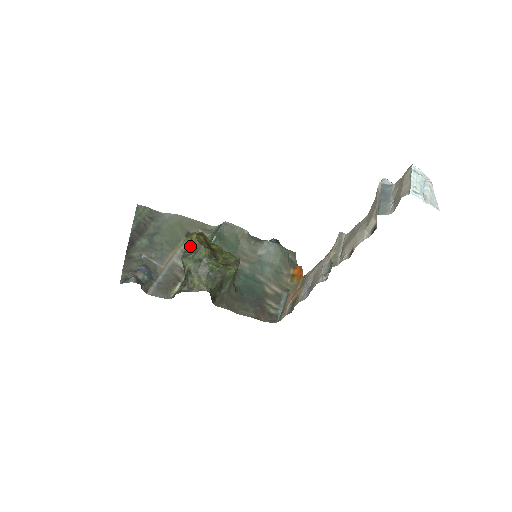
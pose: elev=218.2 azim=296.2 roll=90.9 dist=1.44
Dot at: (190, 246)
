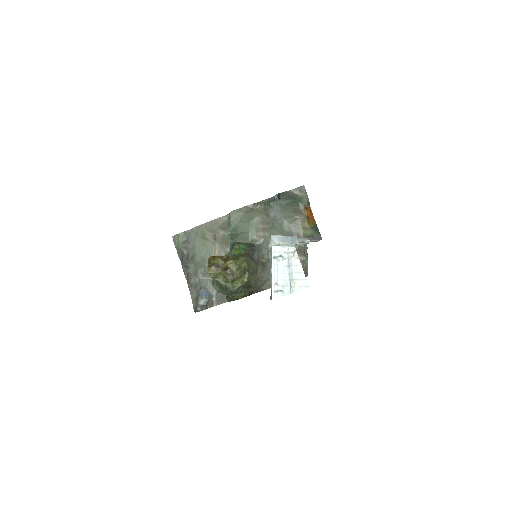
Dot at: occluded
